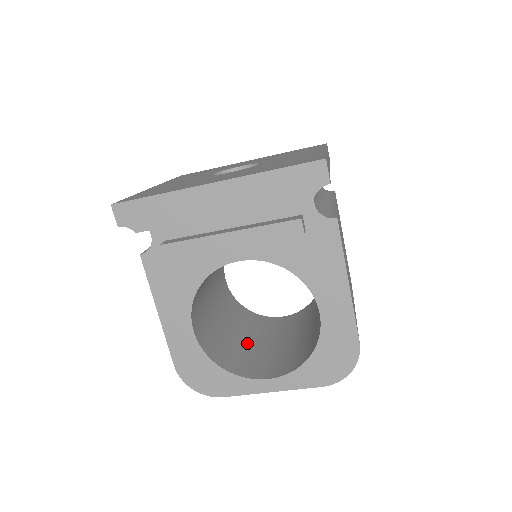
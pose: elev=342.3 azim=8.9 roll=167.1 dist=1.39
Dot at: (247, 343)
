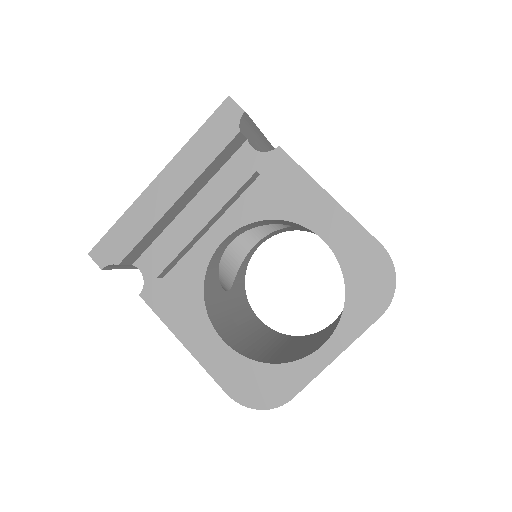
Dot at: (299, 348)
